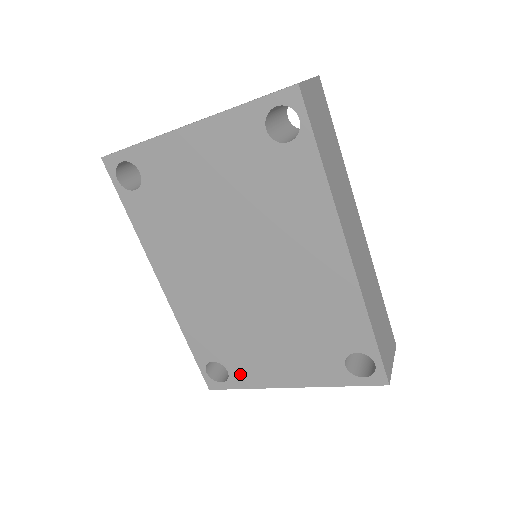
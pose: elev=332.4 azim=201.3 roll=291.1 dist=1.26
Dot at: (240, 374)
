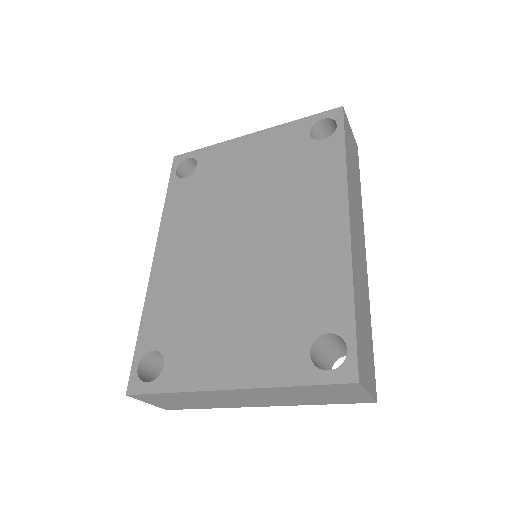
Dot at: (177, 368)
